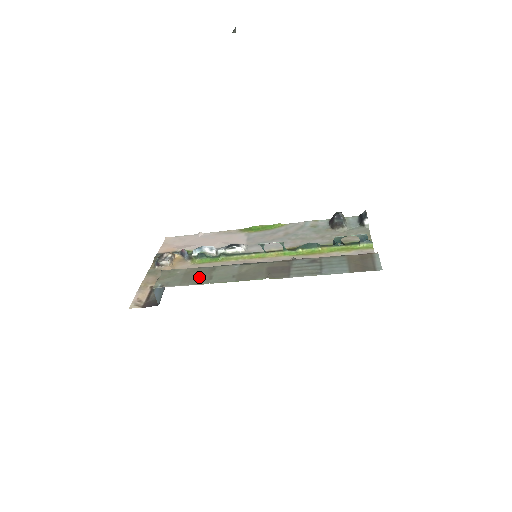
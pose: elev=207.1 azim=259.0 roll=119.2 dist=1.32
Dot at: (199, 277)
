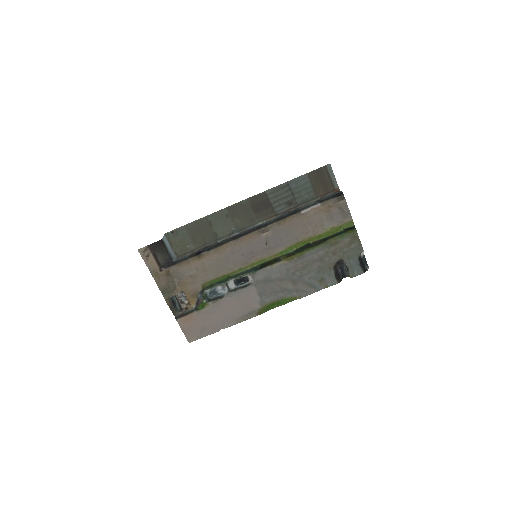
Dot at: (202, 229)
